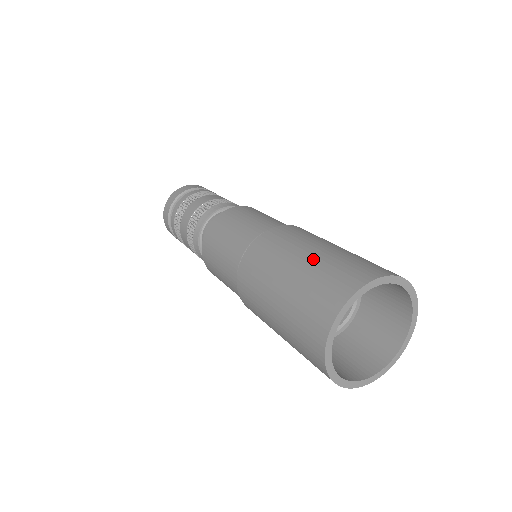
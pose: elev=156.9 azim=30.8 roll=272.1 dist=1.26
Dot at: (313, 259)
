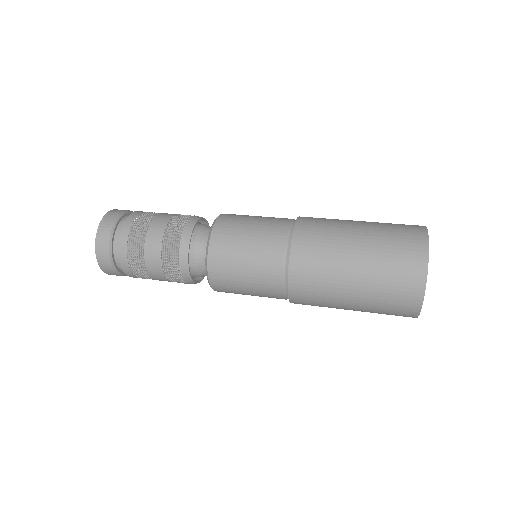
Dot at: occluded
